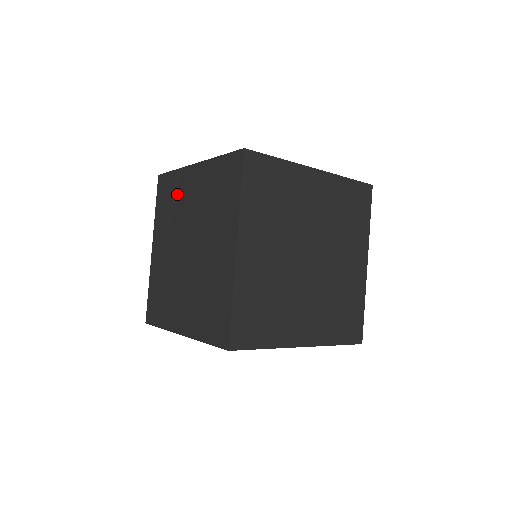
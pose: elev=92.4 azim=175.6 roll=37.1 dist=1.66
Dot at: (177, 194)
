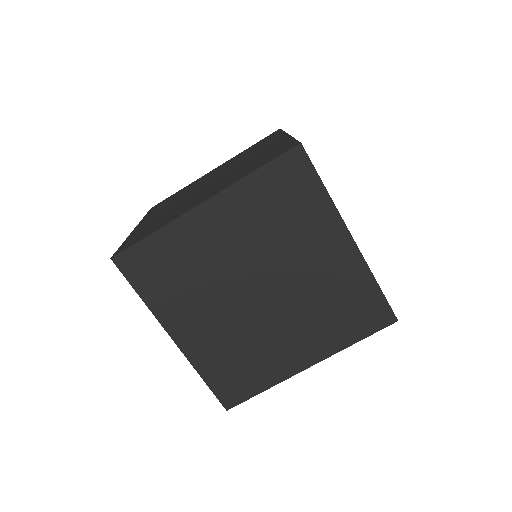
Dot at: (187, 254)
